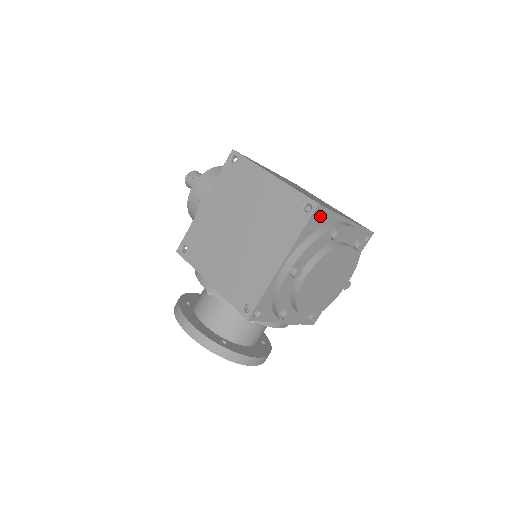
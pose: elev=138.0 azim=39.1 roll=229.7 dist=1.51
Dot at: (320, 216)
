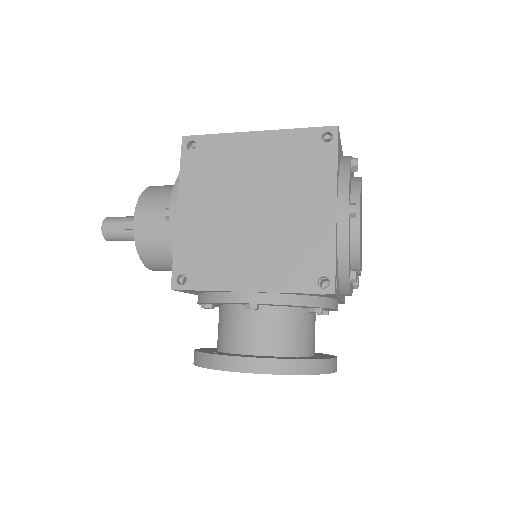
Dot at: (339, 144)
